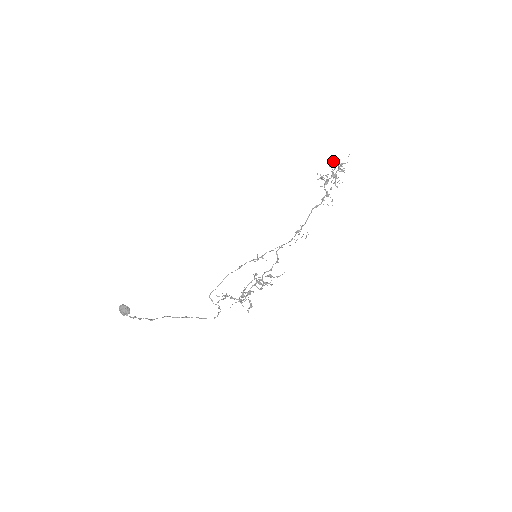
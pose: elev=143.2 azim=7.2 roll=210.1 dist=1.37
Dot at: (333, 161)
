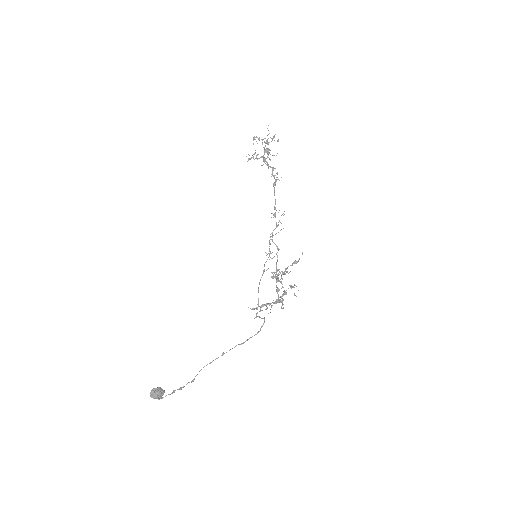
Dot at: occluded
